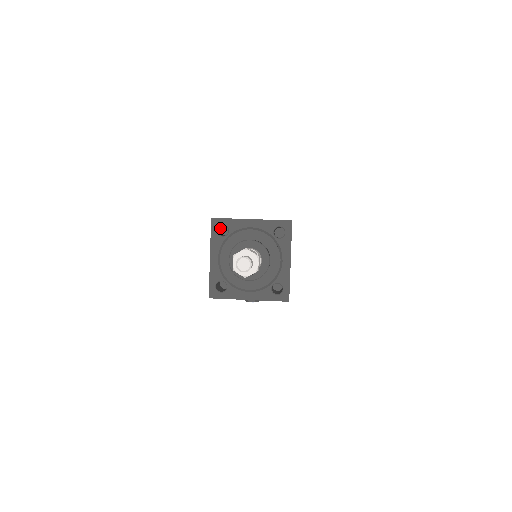
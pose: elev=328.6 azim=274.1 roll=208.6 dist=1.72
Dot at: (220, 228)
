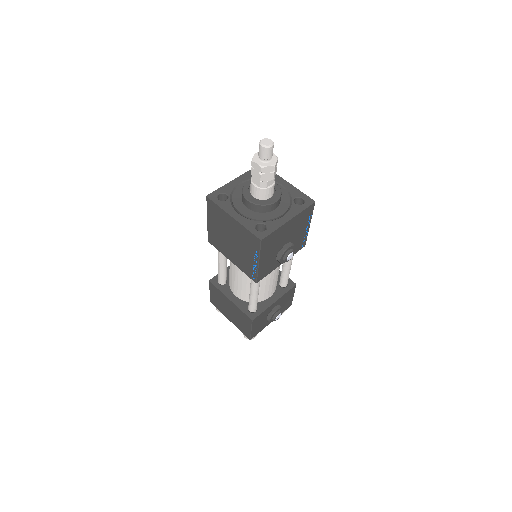
Dot at: occluded
